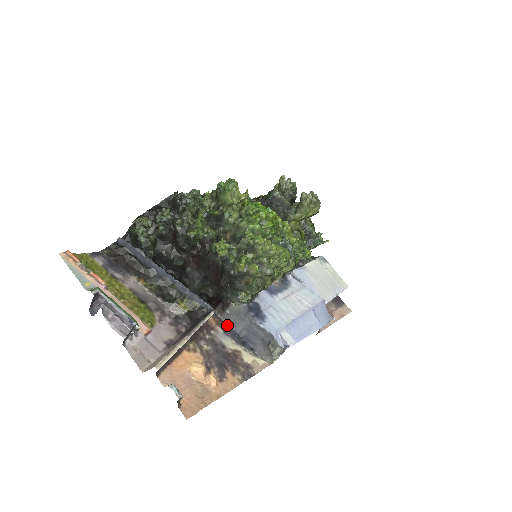
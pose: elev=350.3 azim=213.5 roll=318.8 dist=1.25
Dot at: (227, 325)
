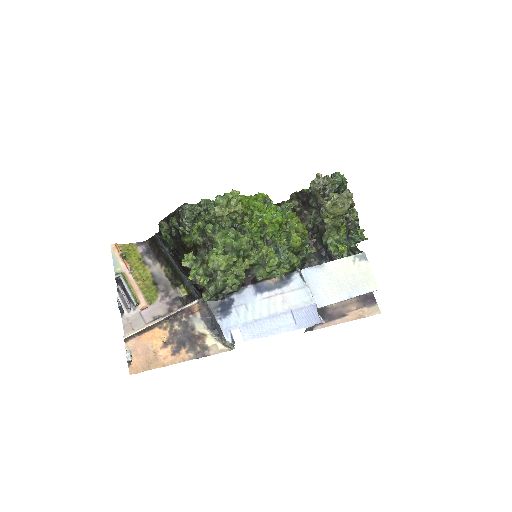
Dot at: (207, 312)
